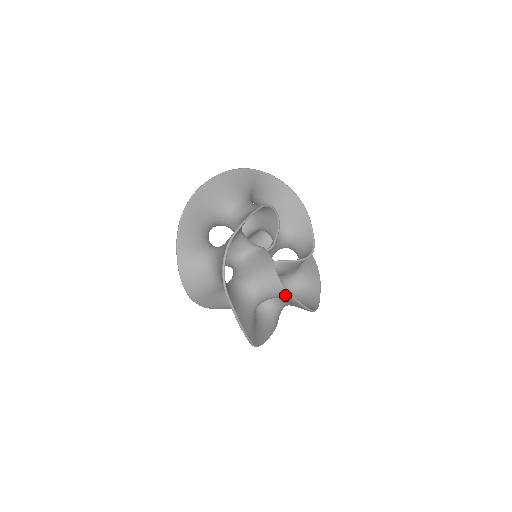
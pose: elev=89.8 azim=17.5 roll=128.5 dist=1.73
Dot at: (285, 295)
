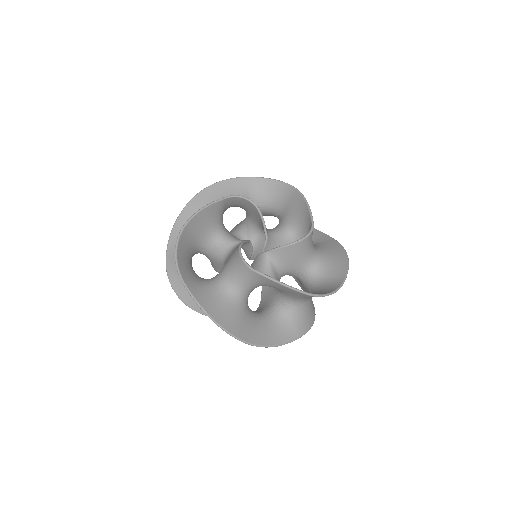
Dot at: (255, 275)
